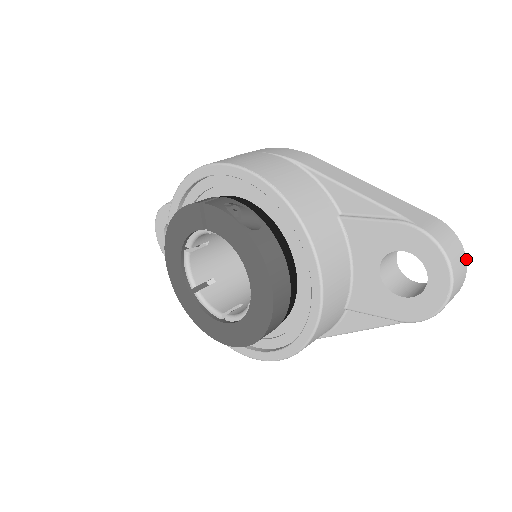
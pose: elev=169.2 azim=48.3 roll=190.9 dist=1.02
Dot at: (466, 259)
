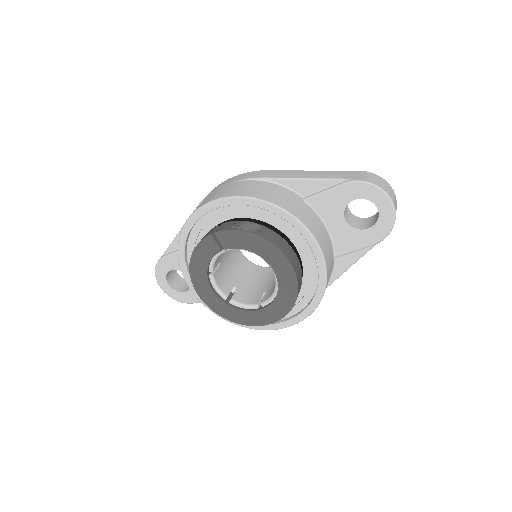
Dot at: (391, 187)
